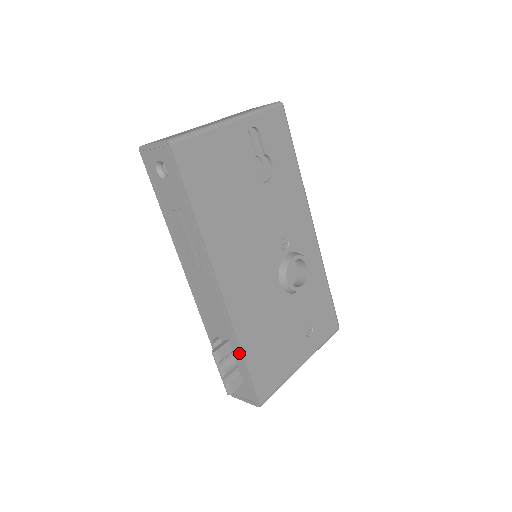
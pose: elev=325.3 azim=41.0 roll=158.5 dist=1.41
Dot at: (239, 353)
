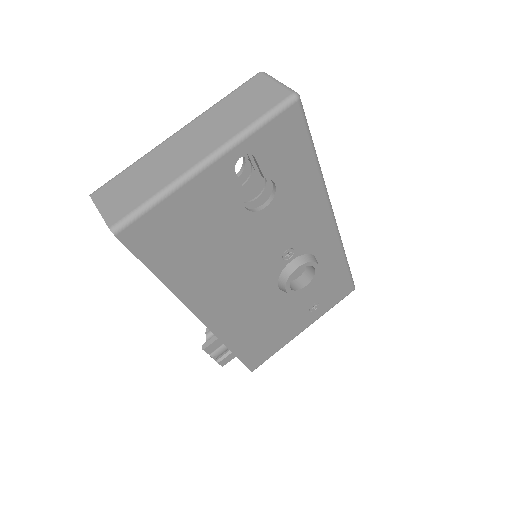
Dot at: occluded
